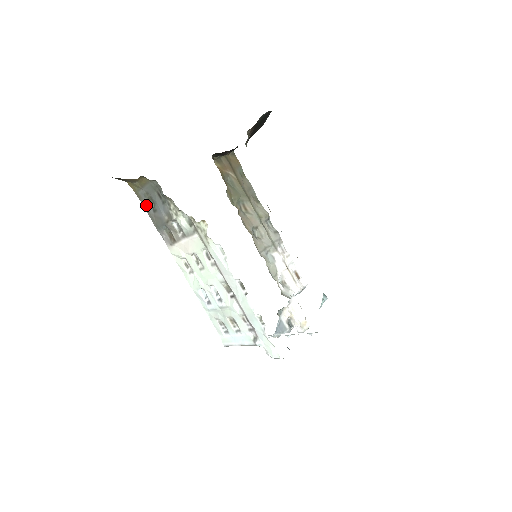
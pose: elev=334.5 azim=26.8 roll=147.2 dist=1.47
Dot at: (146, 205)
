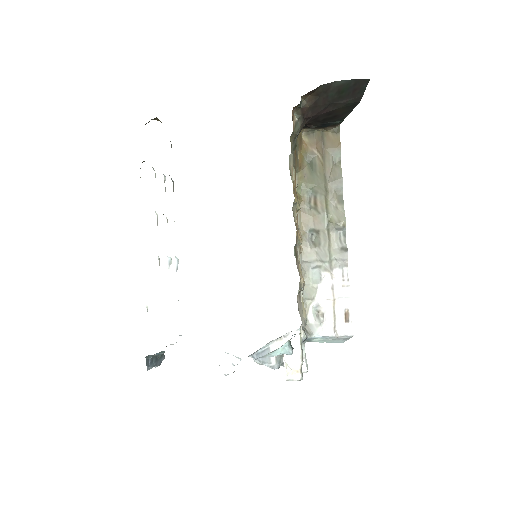
Dot at: occluded
